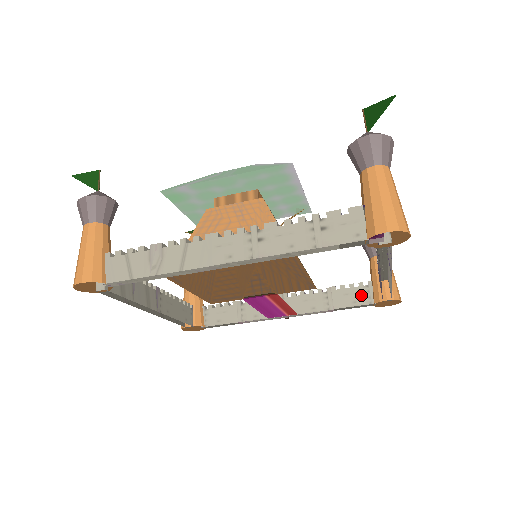
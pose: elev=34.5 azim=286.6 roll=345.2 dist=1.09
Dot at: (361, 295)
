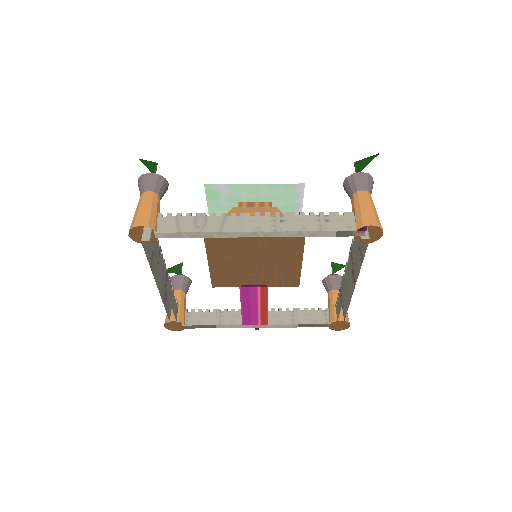
Dot at: (320, 317)
